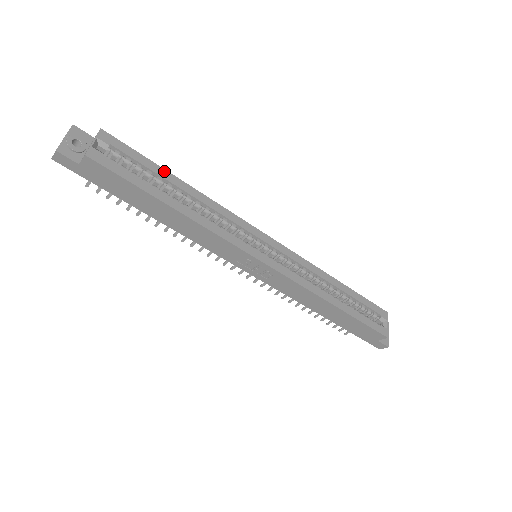
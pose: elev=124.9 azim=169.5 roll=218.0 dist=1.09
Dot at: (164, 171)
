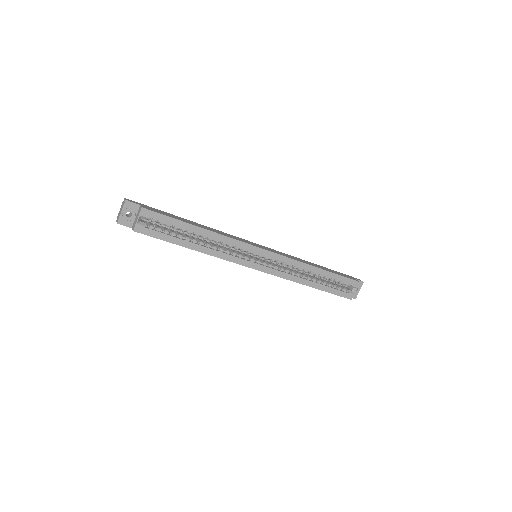
Dot at: (186, 224)
